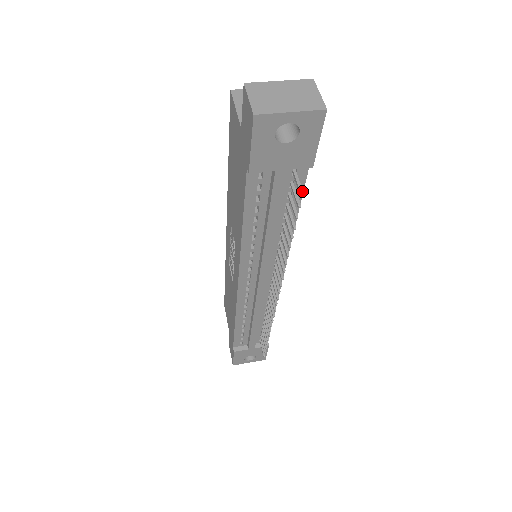
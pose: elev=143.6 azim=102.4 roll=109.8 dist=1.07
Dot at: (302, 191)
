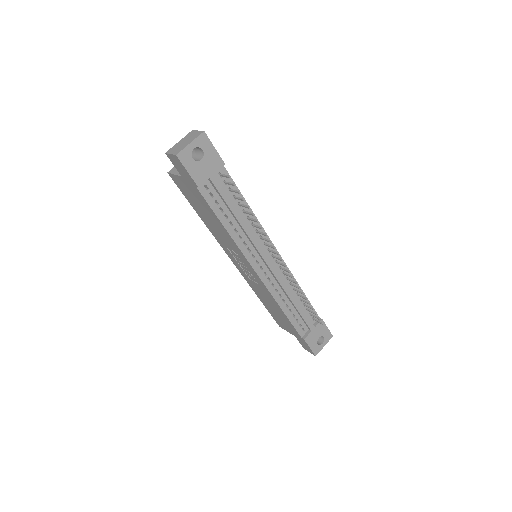
Dot at: (228, 176)
